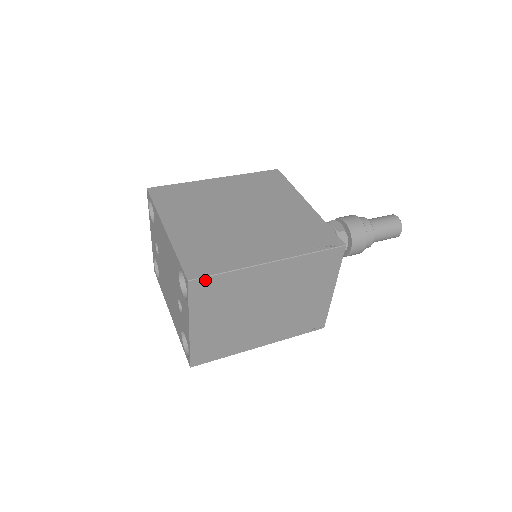
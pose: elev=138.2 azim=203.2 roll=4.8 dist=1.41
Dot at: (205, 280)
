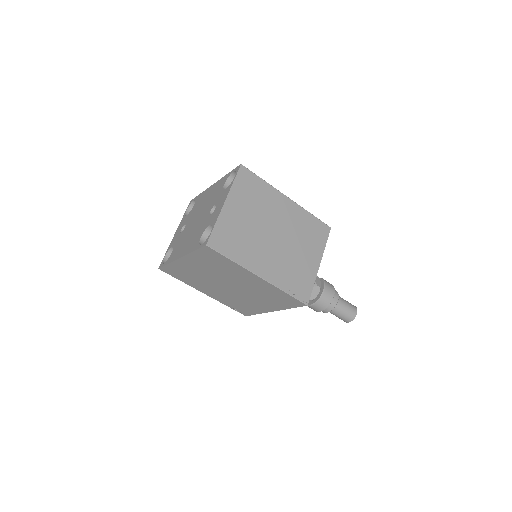
Dot at: (250, 173)
